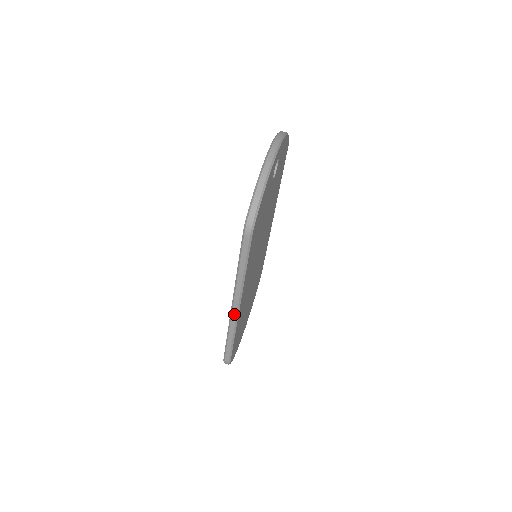
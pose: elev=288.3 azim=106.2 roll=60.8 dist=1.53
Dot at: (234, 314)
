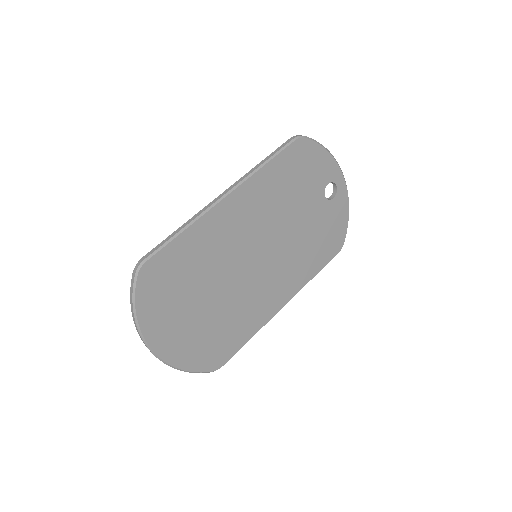
Dot at: (214, 201)
